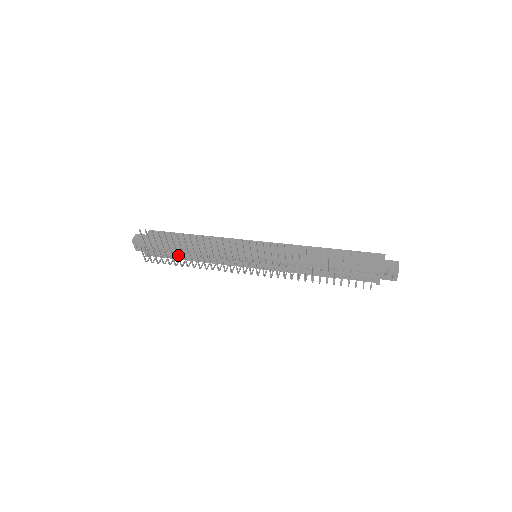
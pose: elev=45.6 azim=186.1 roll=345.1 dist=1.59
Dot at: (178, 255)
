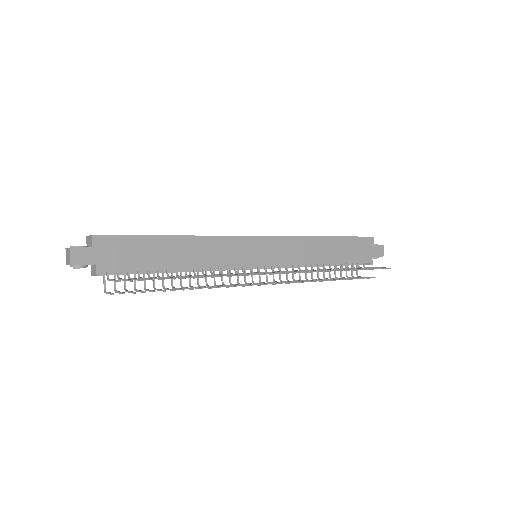
Dot at: (173, 290)
